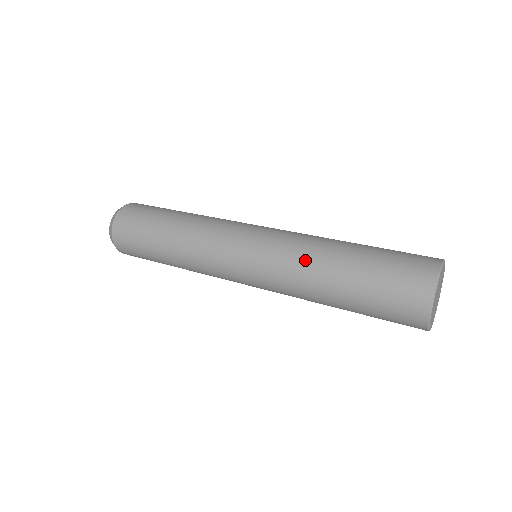
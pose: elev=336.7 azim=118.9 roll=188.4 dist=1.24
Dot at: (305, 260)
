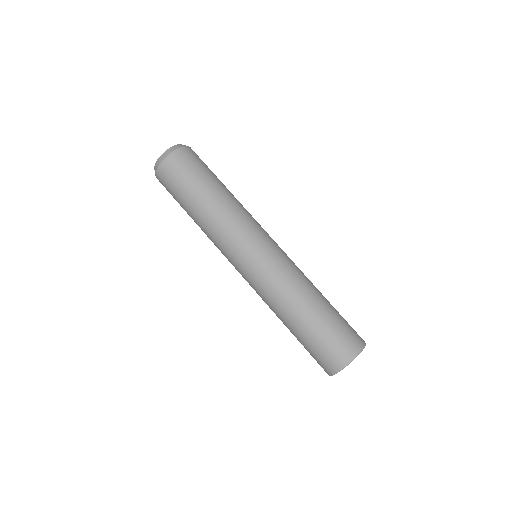
Dot at: (277, 303)
